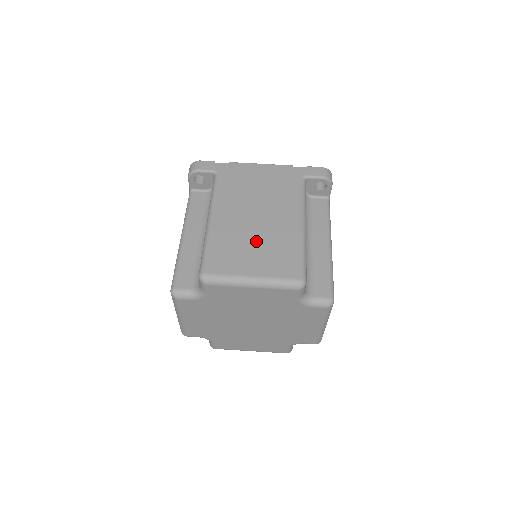
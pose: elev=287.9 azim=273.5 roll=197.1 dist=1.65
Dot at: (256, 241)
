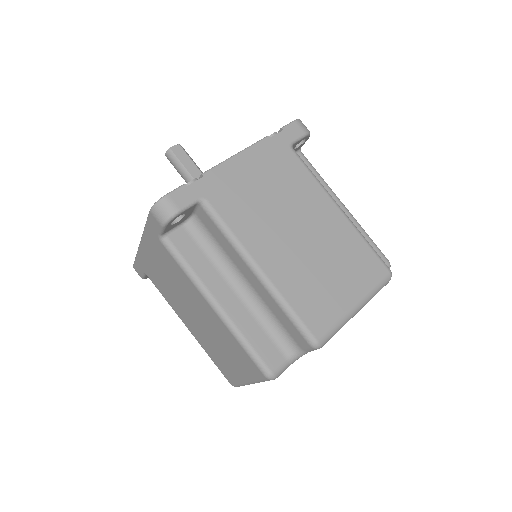
Dot at: (323, 262)
